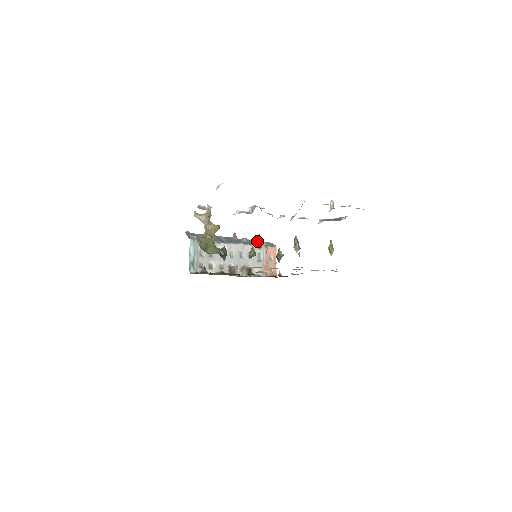
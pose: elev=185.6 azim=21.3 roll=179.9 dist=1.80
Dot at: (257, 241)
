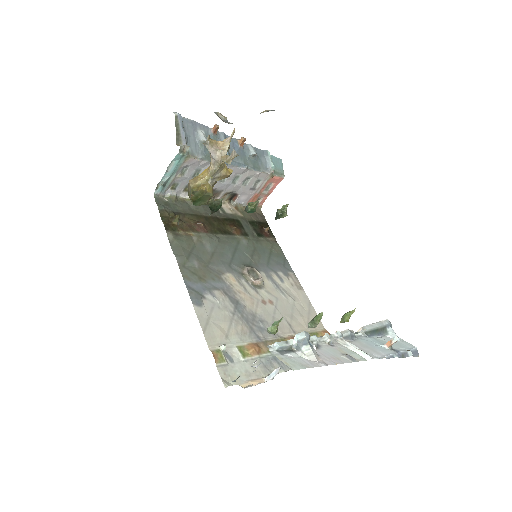
Dot at: (273, 328)
